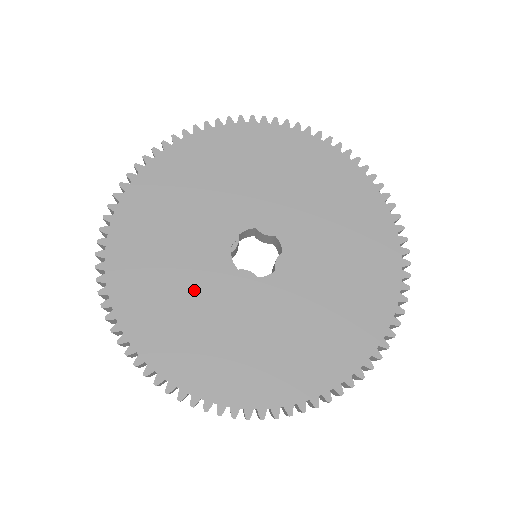
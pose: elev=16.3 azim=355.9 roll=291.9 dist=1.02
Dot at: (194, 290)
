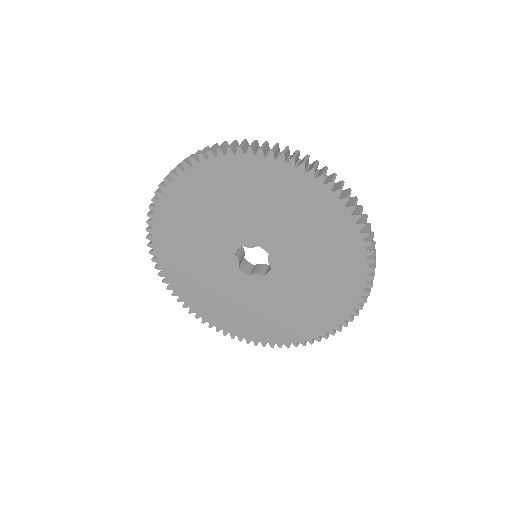
Dot at: (206, 235)
